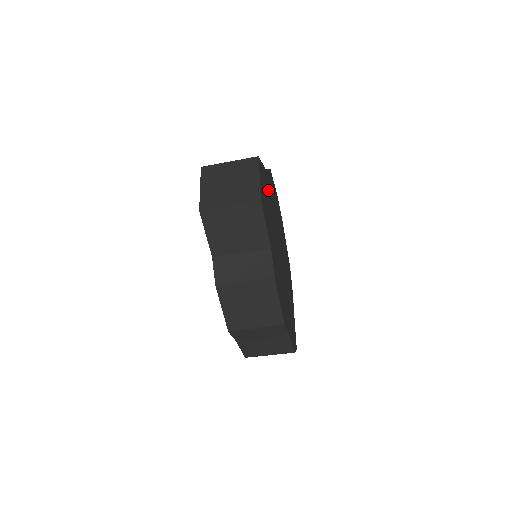
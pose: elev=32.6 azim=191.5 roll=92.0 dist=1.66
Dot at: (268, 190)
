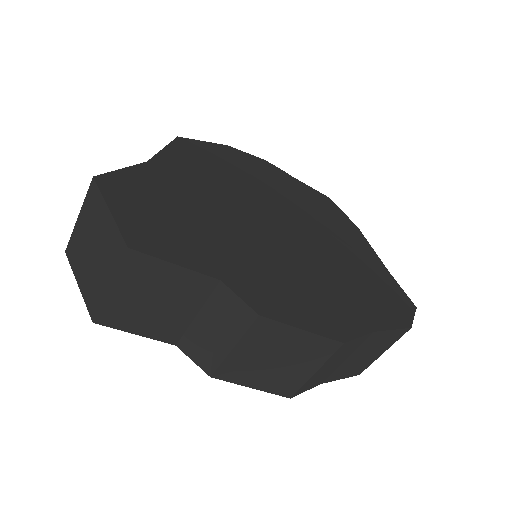
Dot at: (174, 183)
